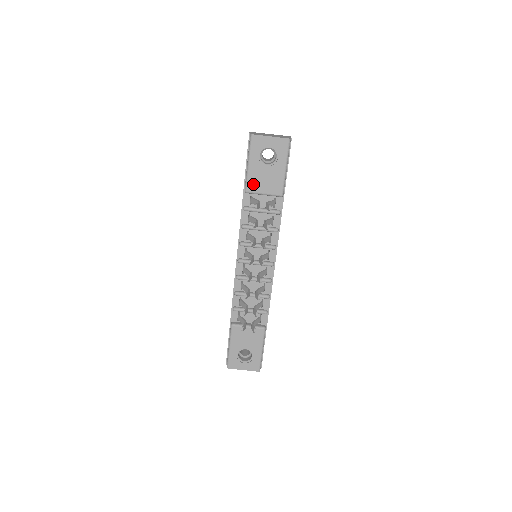
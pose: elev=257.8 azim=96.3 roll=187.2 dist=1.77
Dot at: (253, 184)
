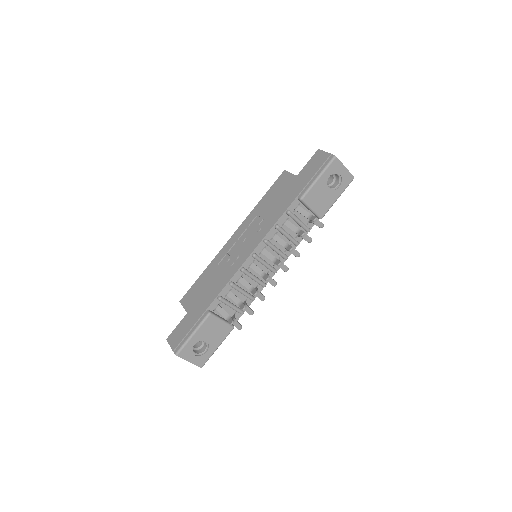
Dot at: (311, 196)
